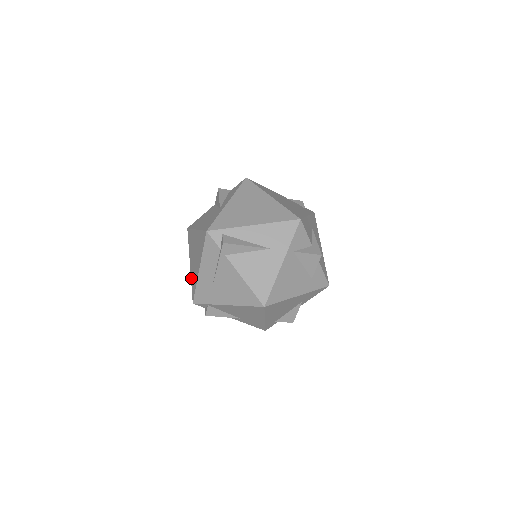
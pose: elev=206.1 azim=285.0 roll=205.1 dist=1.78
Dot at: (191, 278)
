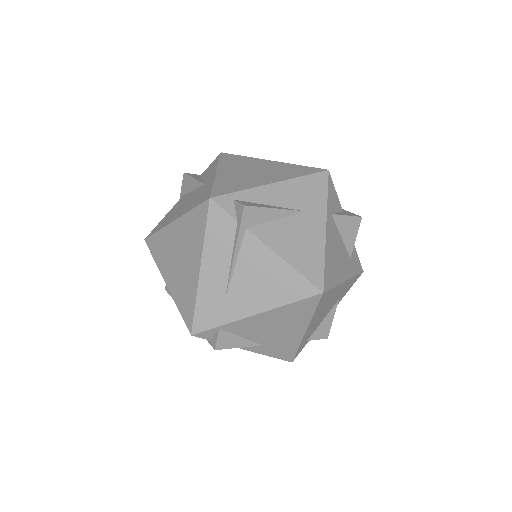
Dot at: (176, 300)
